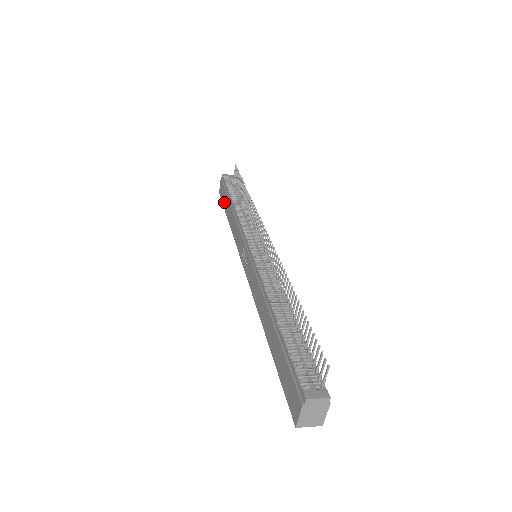
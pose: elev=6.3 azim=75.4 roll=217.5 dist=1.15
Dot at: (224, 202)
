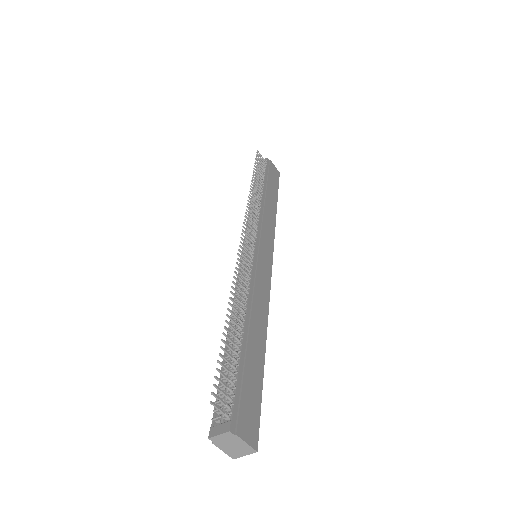
Dot at: occluded
